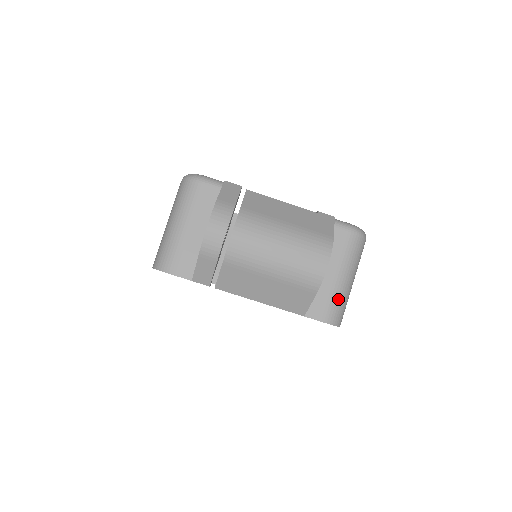
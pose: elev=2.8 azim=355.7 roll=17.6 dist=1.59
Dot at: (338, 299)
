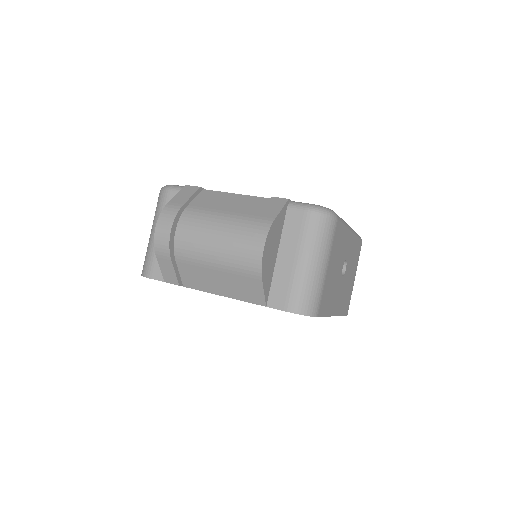
Dot at: (301, 285)
